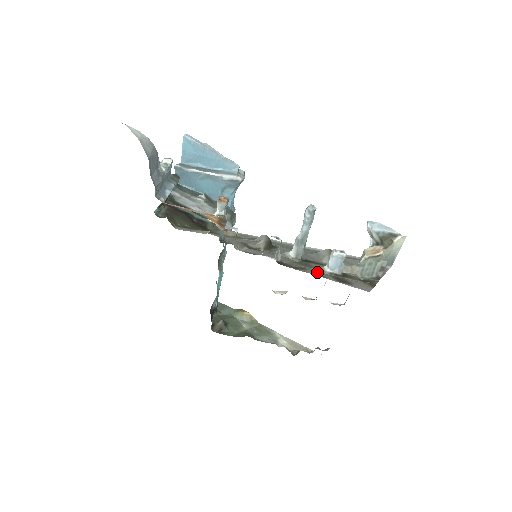
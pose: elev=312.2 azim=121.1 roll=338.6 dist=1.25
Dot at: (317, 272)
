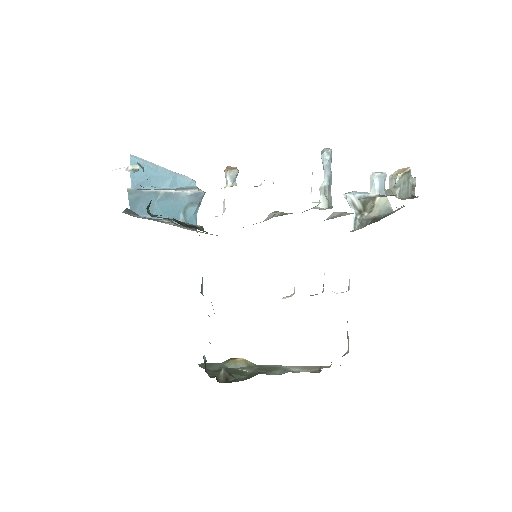
Dot at: occluded
